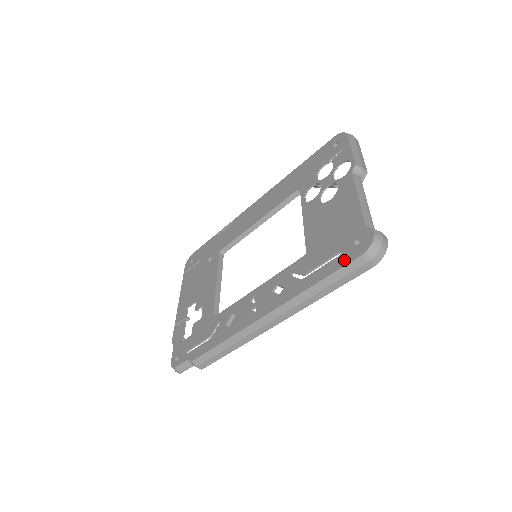
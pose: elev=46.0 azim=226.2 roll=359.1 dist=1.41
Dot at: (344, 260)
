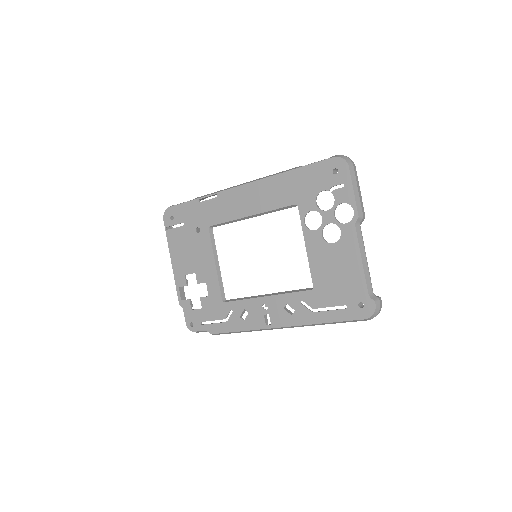
Dot at: (350, 316)
